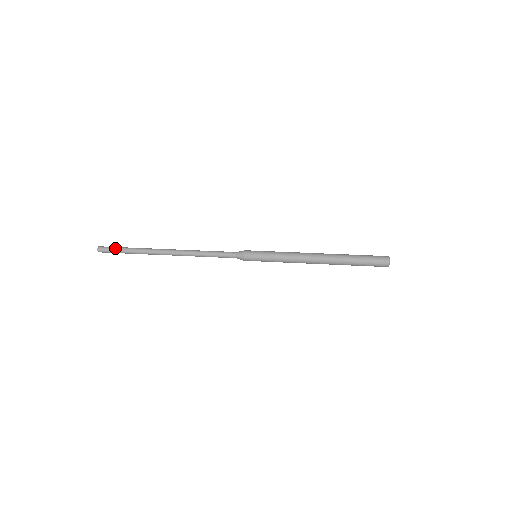
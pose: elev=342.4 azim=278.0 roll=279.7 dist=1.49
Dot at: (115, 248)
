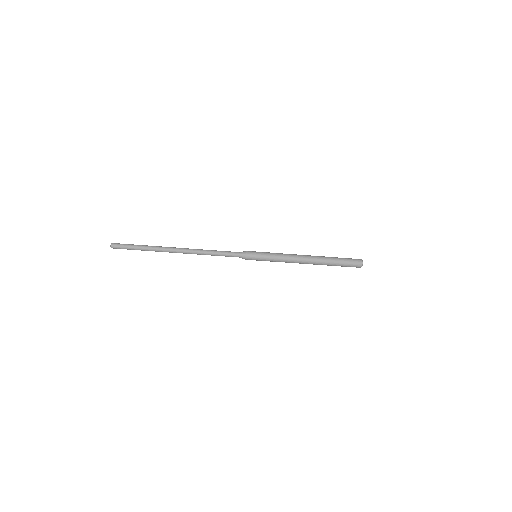
Dot at: (128, 245)
